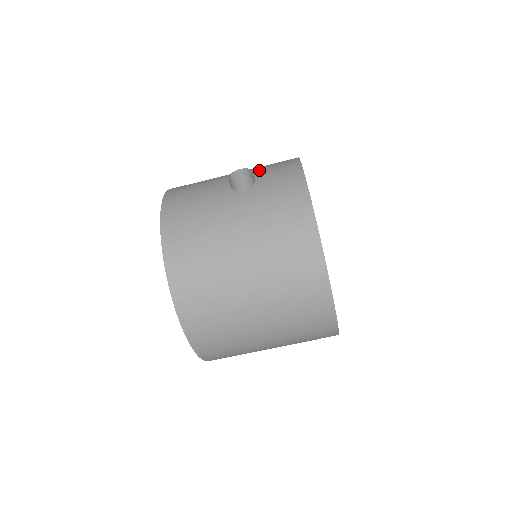
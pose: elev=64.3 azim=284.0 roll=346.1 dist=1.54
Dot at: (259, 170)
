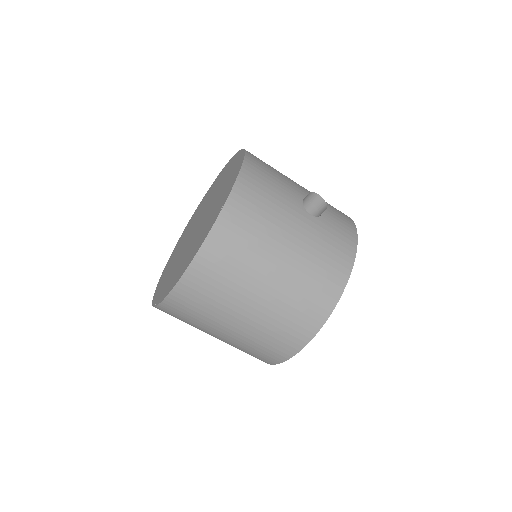
Dot at: occluded
